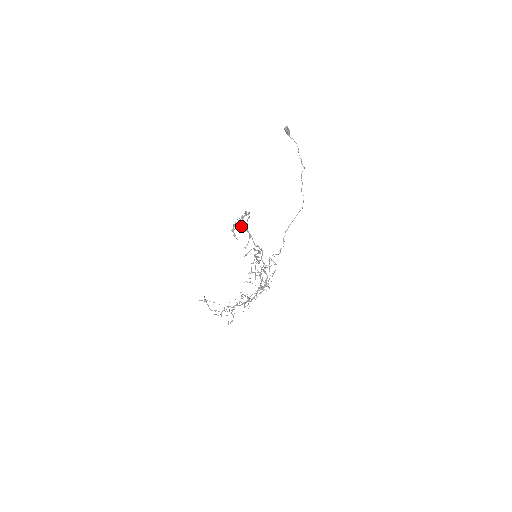
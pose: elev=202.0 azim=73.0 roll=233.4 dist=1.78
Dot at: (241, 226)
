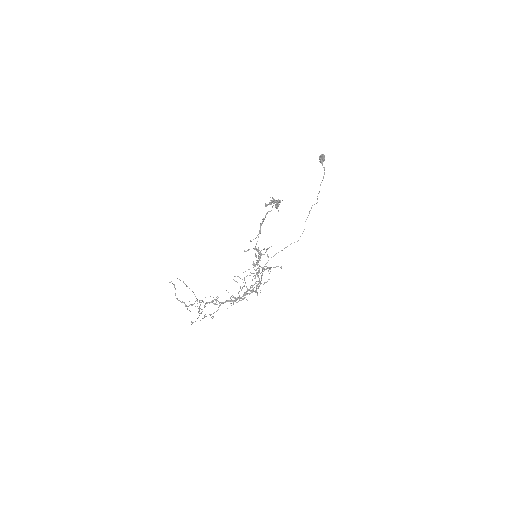
Dot at: occluded
